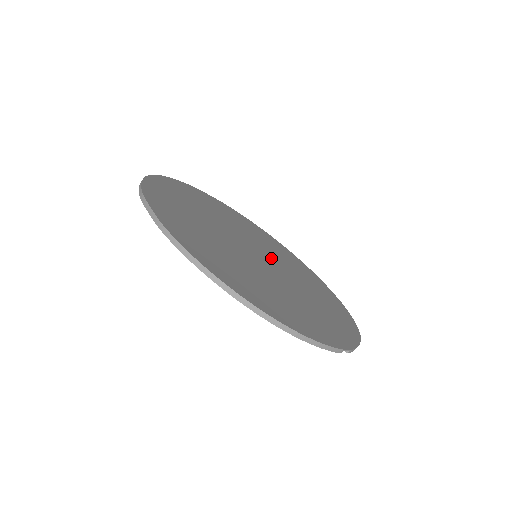
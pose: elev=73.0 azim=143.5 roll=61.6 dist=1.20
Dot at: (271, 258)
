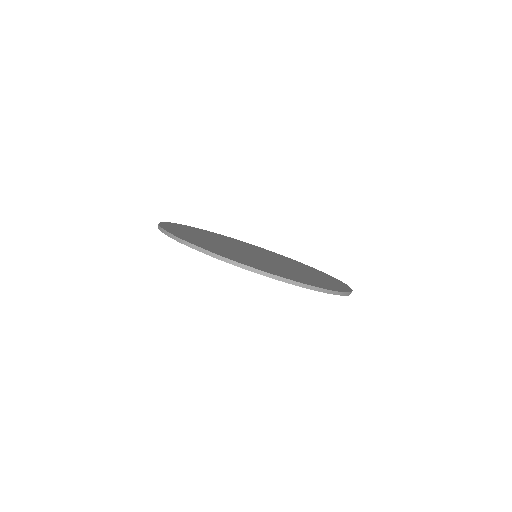
Dot at: (261, 254)
